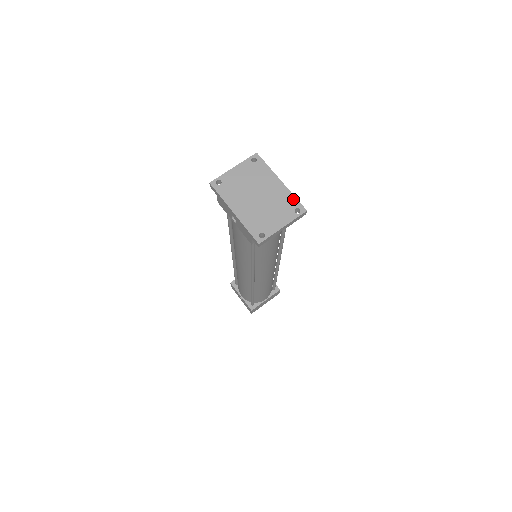
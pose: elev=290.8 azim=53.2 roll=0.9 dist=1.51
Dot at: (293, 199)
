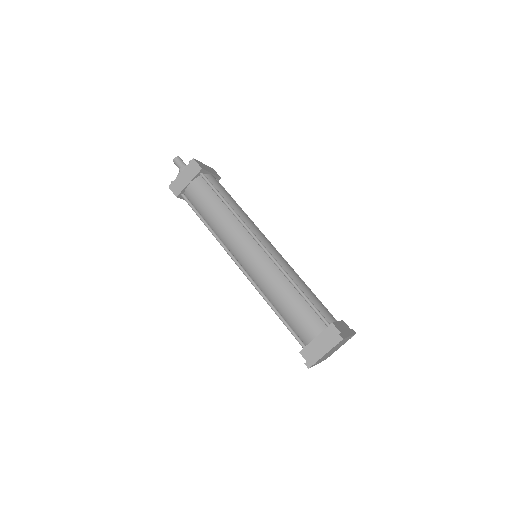
Dot at: occluded
